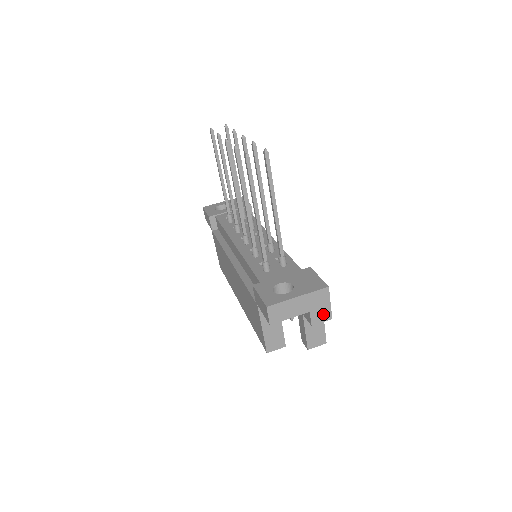
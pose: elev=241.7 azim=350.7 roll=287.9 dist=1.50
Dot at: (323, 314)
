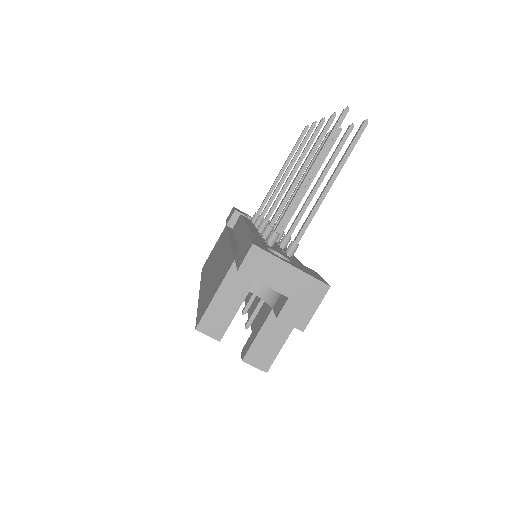
Dot at: (299, 315)
